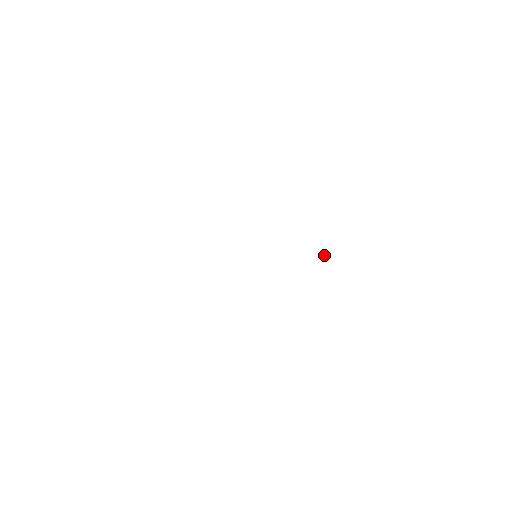
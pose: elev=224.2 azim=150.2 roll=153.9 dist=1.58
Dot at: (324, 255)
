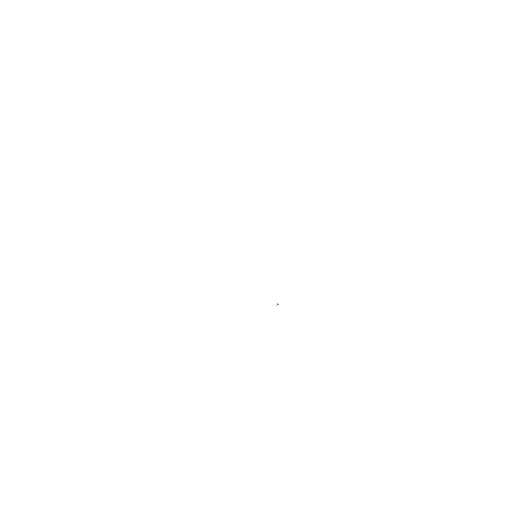
Dot at: (278, 304)
